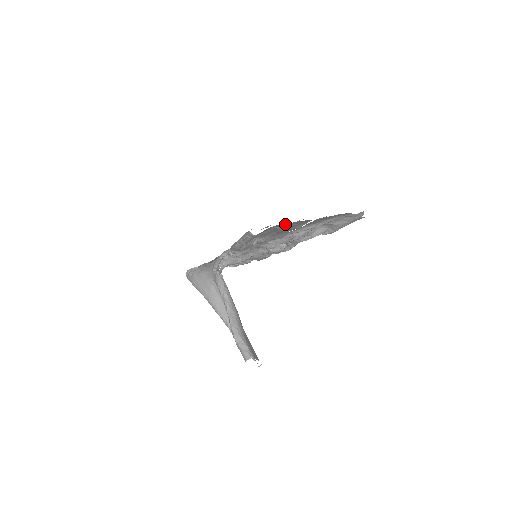
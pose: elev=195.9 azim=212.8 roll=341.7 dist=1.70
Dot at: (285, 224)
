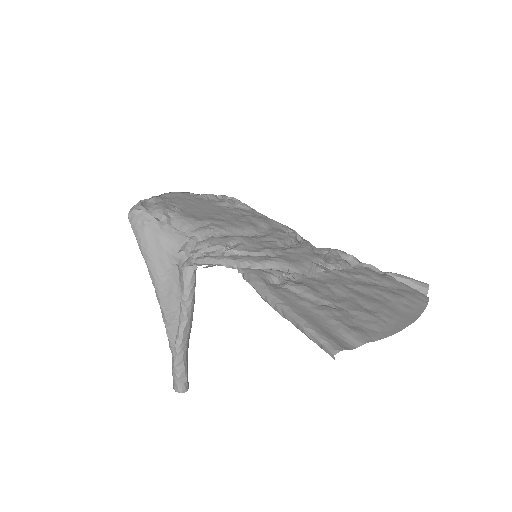
Dot at: (372, 334)
